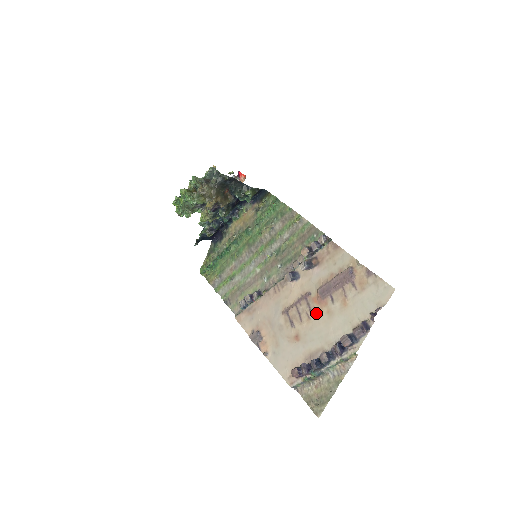
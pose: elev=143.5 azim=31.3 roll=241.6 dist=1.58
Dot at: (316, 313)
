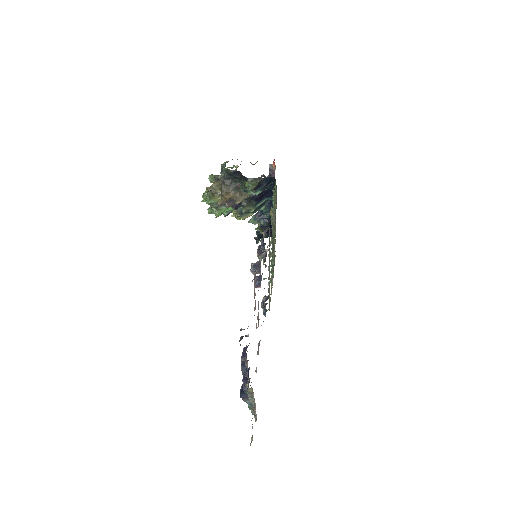
Dot at: (256, 328)
